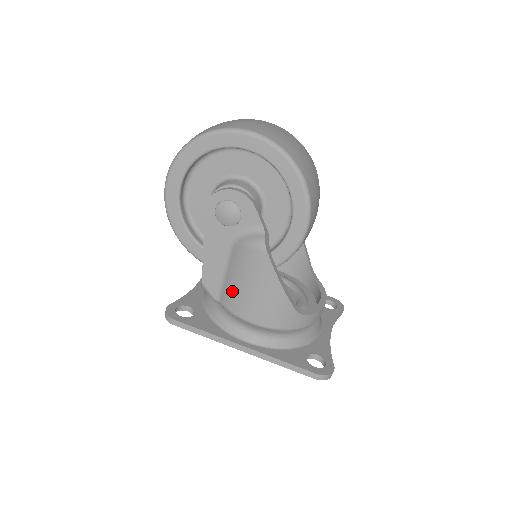
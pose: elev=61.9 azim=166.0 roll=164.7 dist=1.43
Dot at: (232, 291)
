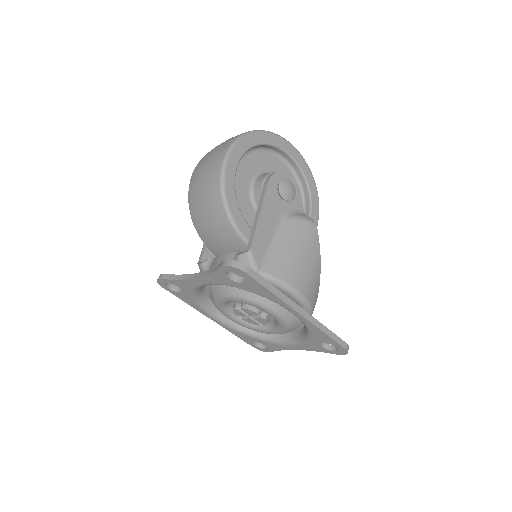
Dot at: (282, 258)
